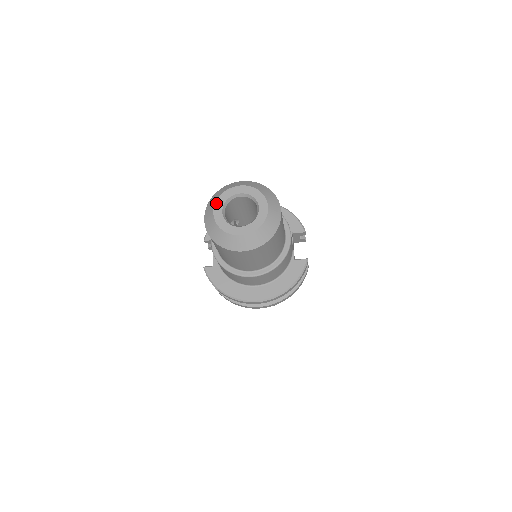
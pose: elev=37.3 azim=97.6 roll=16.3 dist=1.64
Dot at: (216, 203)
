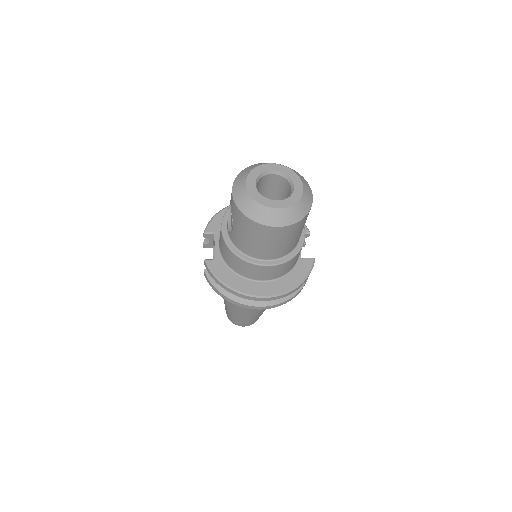
Dot at: (248, 176)
